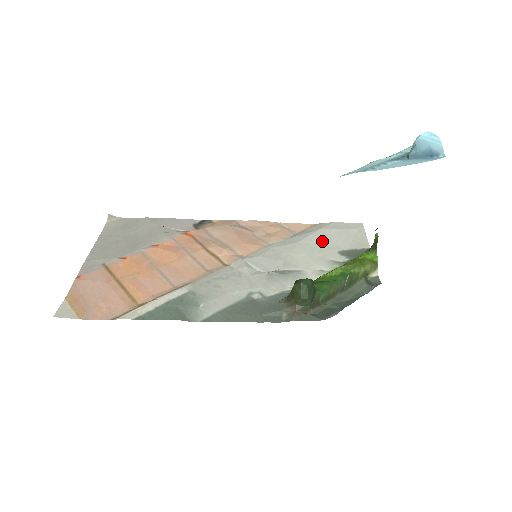
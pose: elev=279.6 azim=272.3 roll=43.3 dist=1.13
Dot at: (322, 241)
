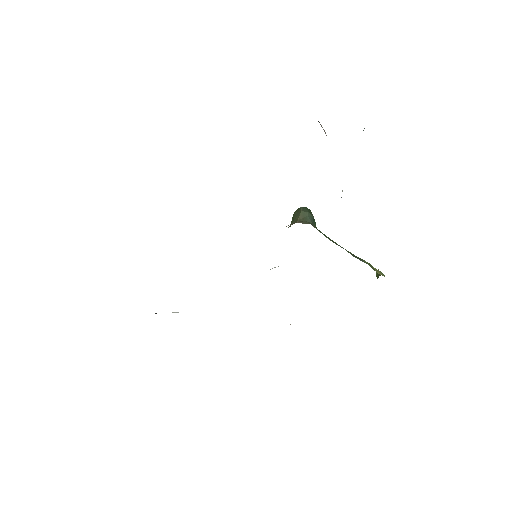
Dot at: occluded
